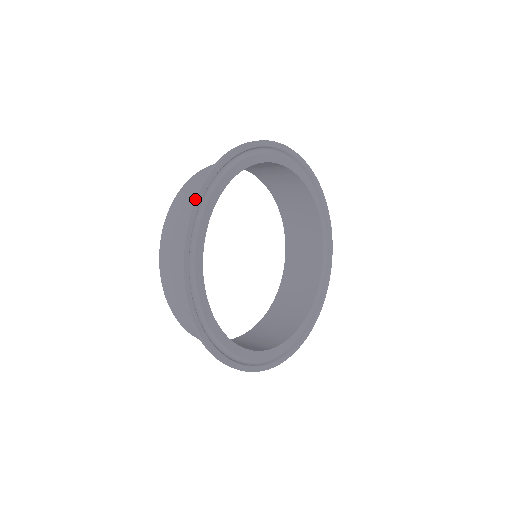
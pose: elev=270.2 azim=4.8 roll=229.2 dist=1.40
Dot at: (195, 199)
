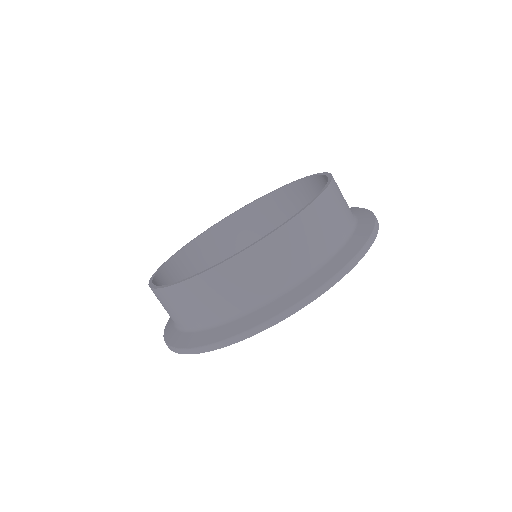
Dot at: (286, 317)
